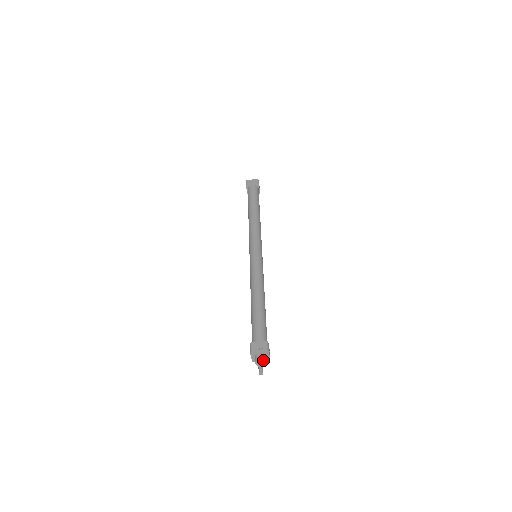
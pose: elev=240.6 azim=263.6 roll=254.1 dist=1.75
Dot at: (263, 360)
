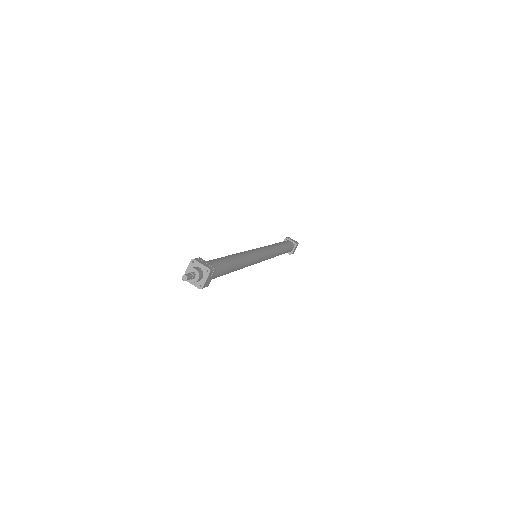
Dot at: (189, 269)
